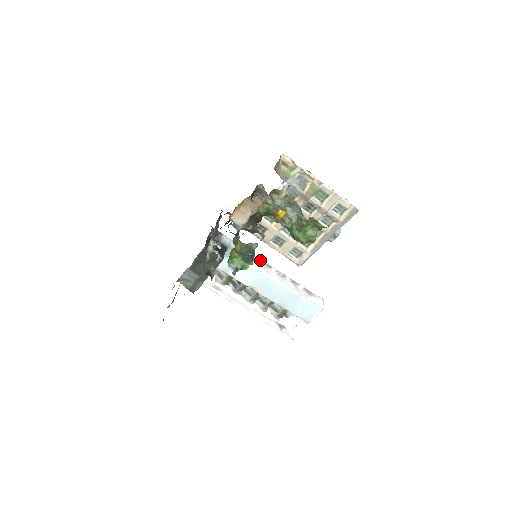
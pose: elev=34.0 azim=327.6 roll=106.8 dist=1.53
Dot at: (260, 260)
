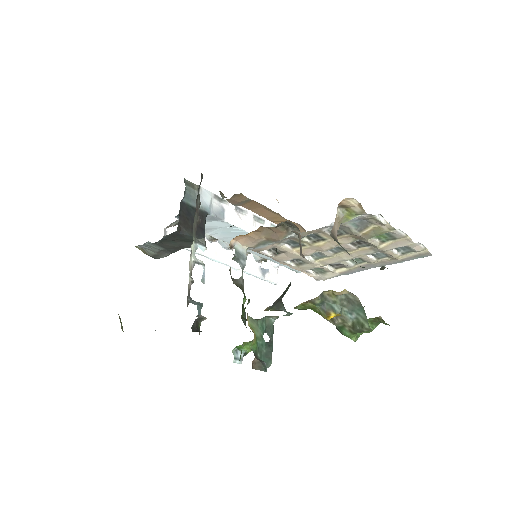
Dot at: (250, 216)
